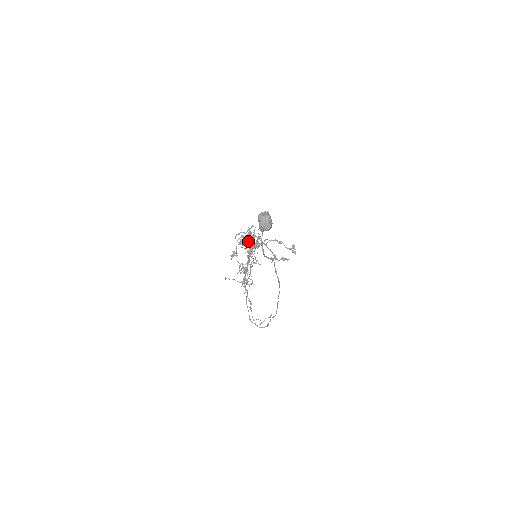
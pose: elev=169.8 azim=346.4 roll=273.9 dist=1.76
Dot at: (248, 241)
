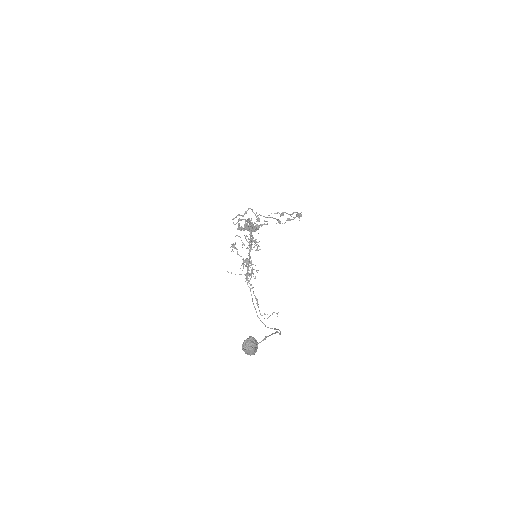
Dot at: occluded
